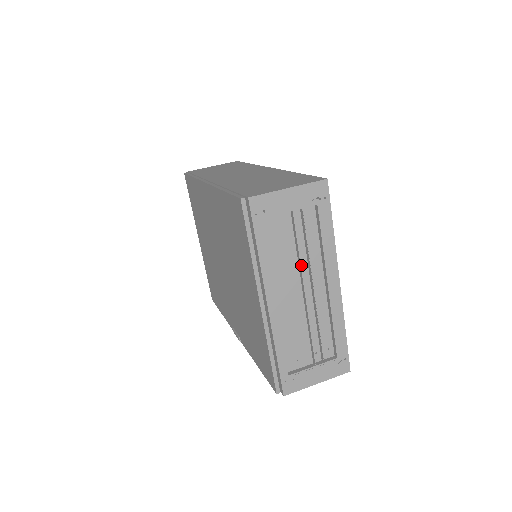
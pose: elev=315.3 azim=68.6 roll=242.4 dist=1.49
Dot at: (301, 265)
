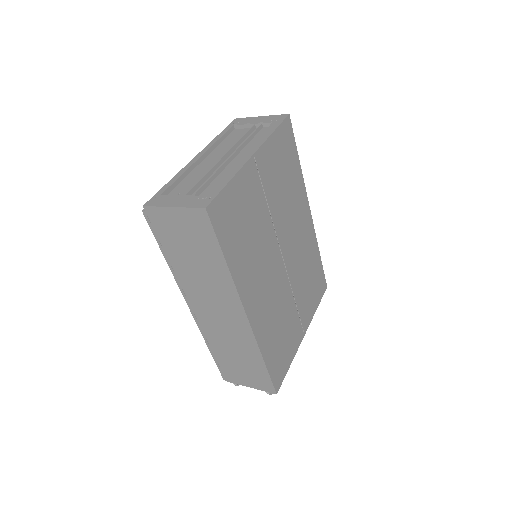
Dot at: occluded
